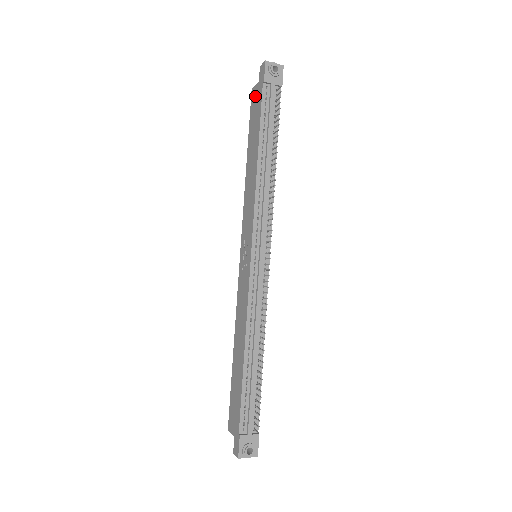
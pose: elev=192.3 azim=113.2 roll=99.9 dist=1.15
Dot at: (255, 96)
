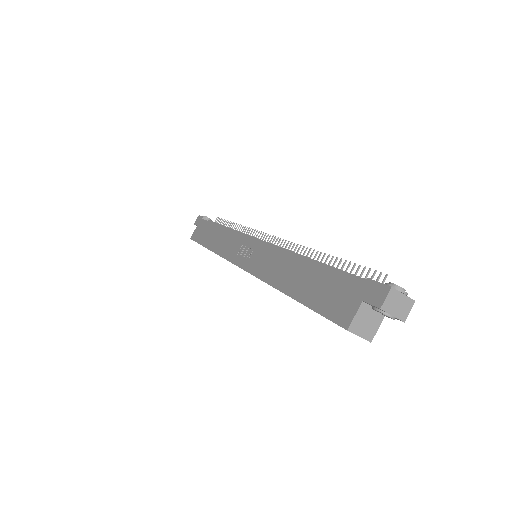
Dot at: (197, 231)
